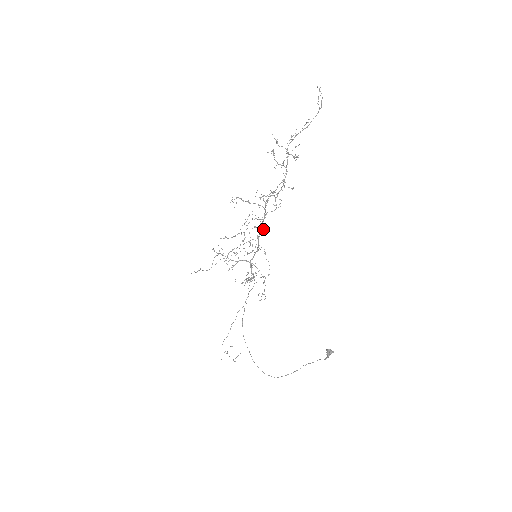
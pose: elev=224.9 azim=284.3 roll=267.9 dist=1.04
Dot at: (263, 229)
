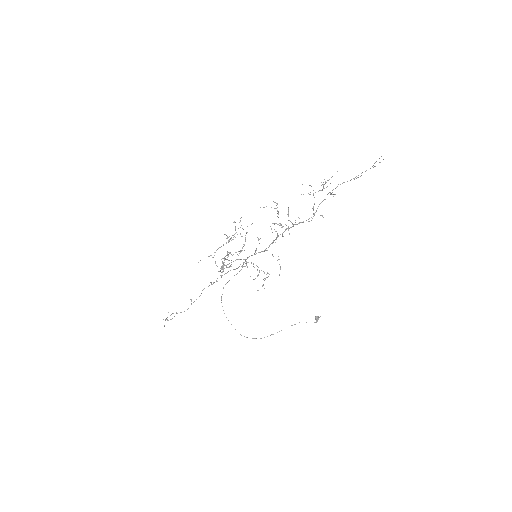
Dot at: occluded
